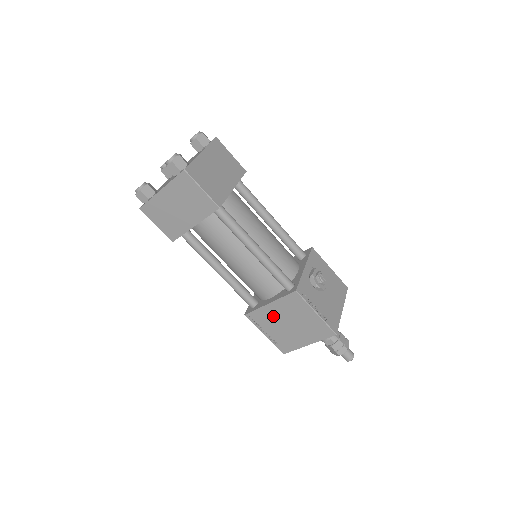
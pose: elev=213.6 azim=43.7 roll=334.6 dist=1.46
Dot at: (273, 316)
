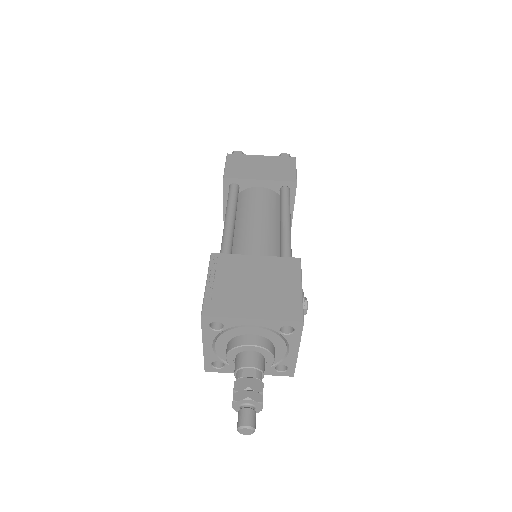
Dot at: (245, 268)
